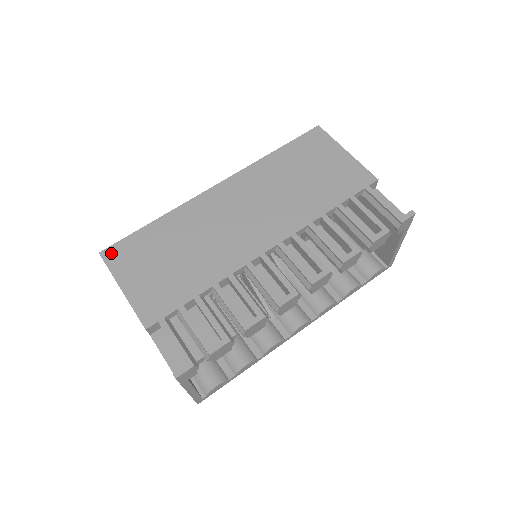
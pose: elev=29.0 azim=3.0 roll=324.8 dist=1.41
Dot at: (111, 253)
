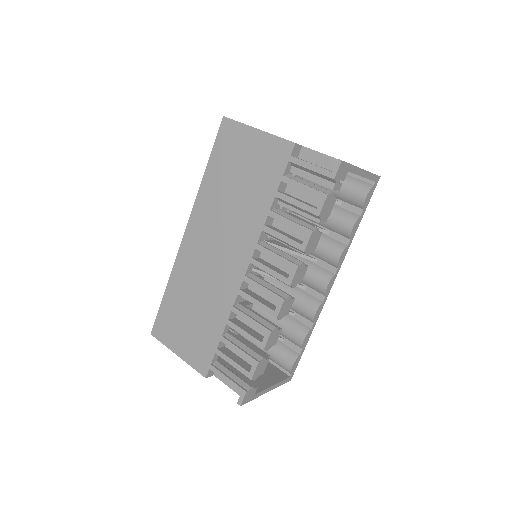
Dot at: (157, 330)
